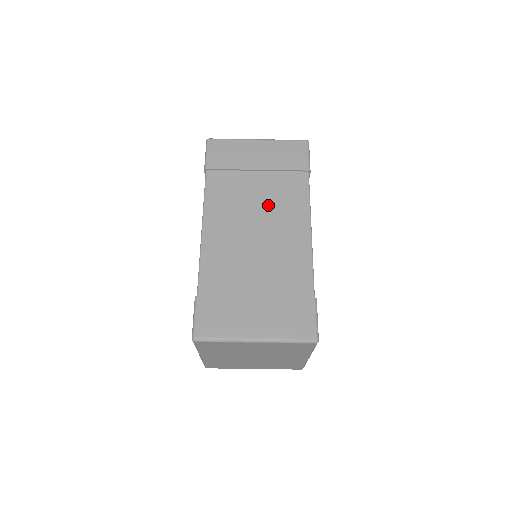
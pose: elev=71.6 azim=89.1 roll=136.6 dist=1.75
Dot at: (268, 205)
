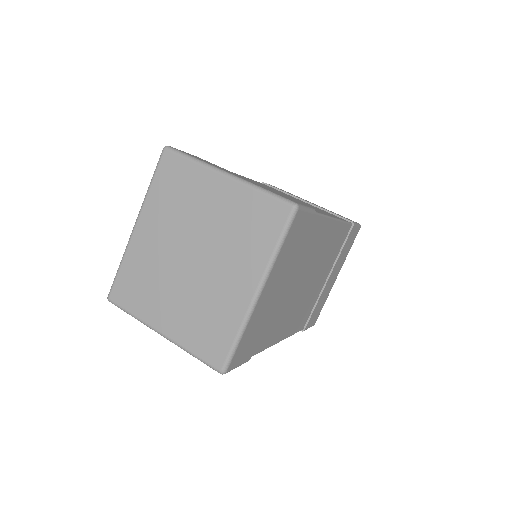
Dot at: occluded
